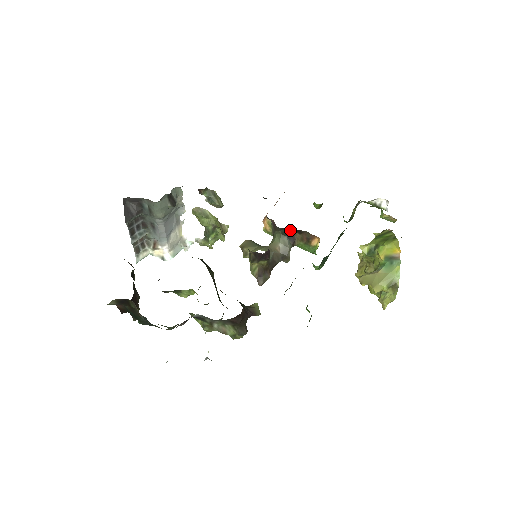
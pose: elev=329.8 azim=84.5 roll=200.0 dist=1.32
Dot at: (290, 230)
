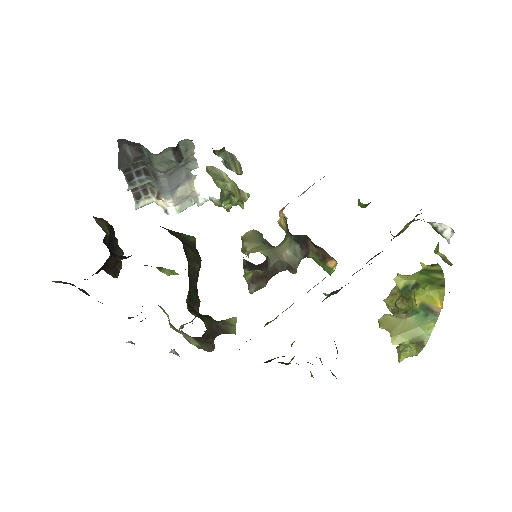
Dot at: (305, 239)
